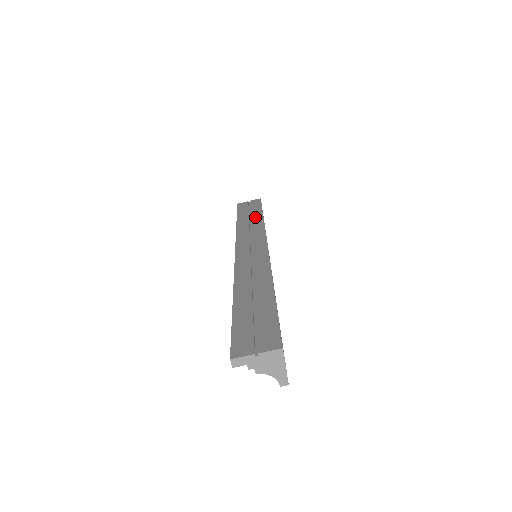
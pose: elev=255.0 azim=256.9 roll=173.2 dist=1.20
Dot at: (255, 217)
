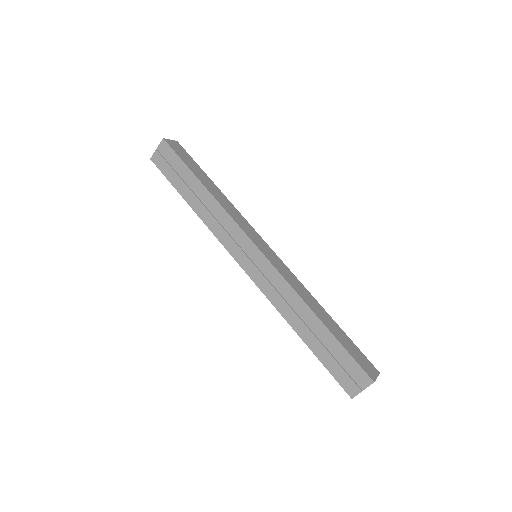
Dot at: (200, 193)
